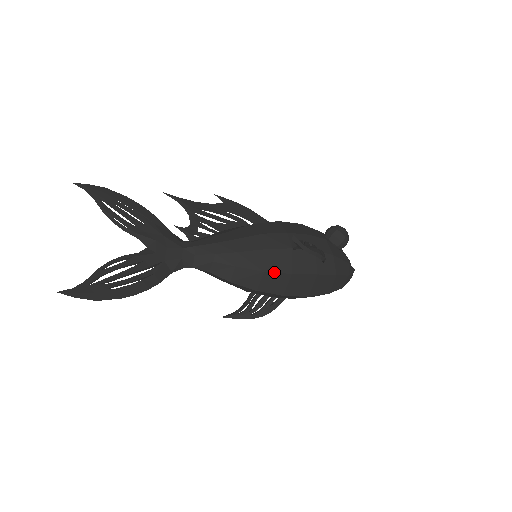
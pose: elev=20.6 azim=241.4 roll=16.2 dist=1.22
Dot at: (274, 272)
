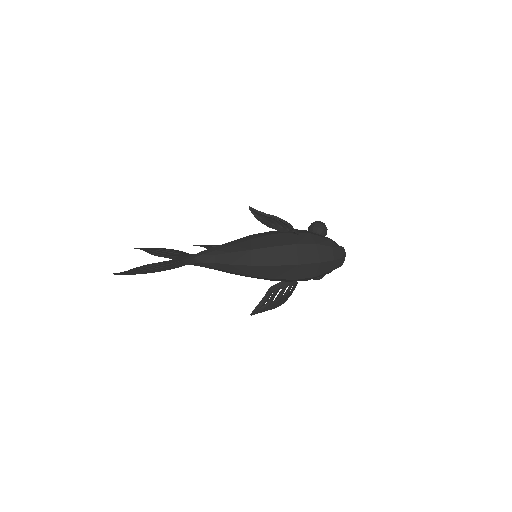
Dot at: (259, 248)
